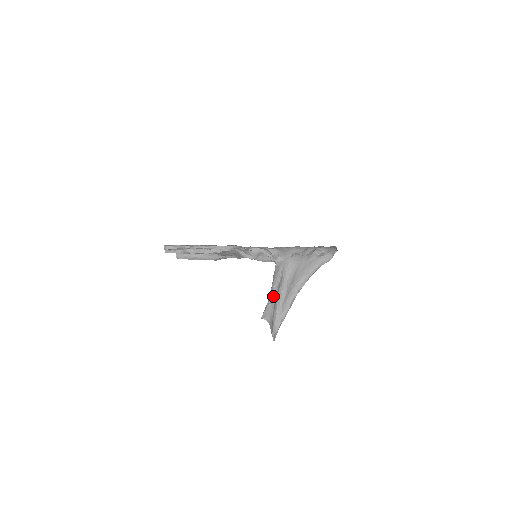
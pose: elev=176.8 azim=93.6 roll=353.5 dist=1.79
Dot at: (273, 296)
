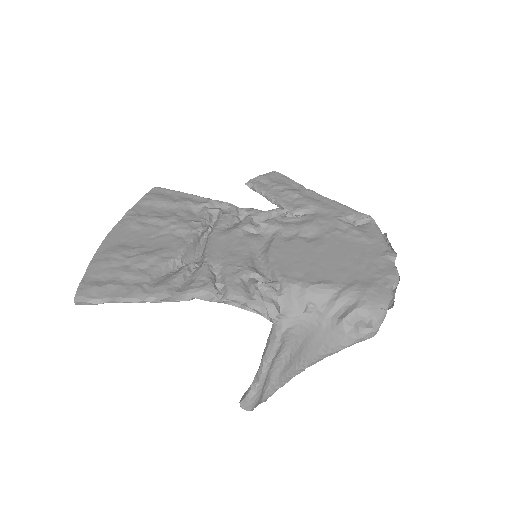
Dot at: (261, 377)
